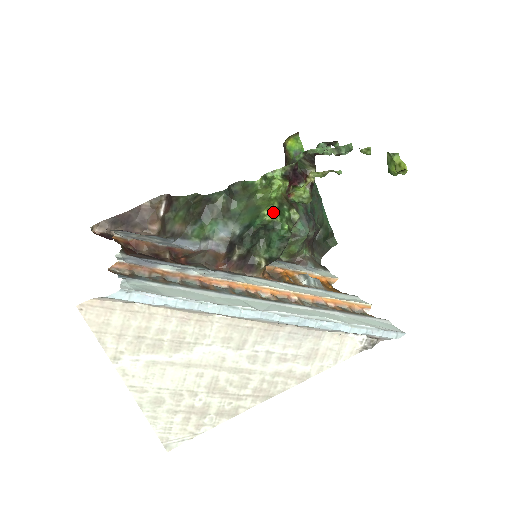
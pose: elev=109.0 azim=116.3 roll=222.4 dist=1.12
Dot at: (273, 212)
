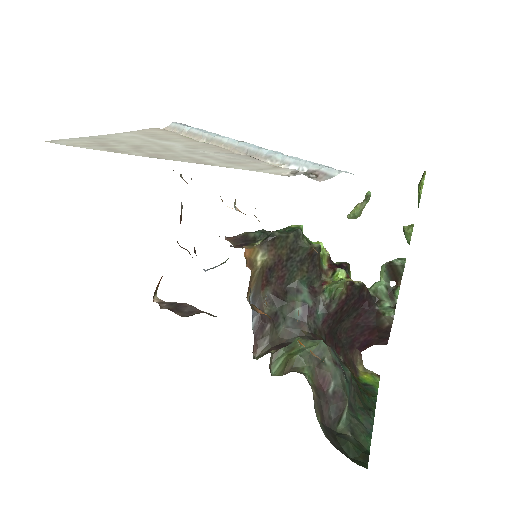
Dot at: occluded
